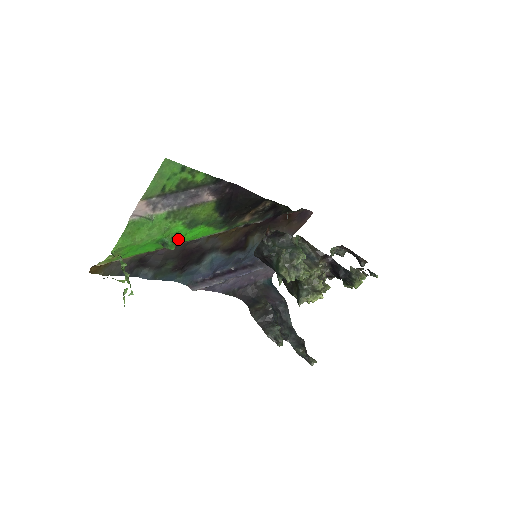
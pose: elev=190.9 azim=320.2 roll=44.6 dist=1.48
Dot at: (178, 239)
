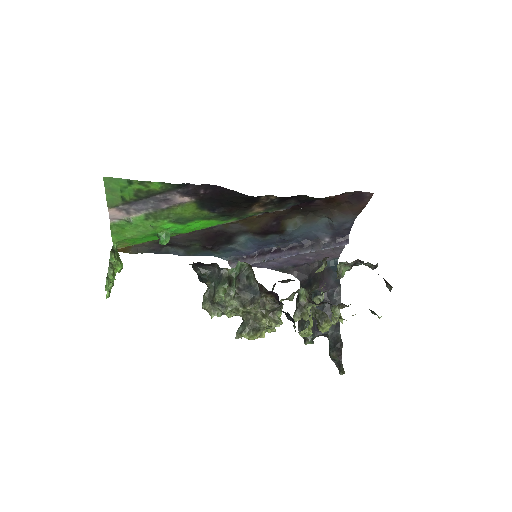
Dot at: (179, 231)
